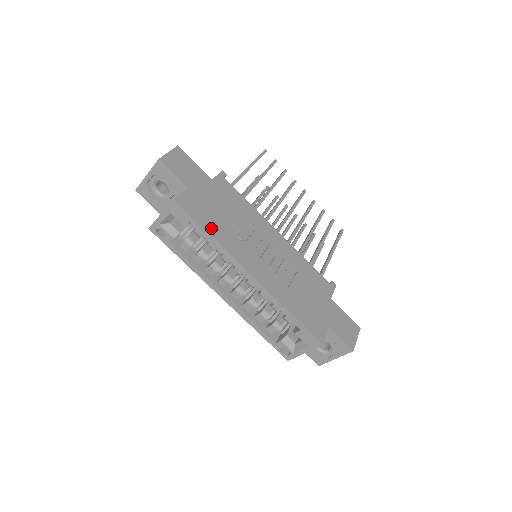
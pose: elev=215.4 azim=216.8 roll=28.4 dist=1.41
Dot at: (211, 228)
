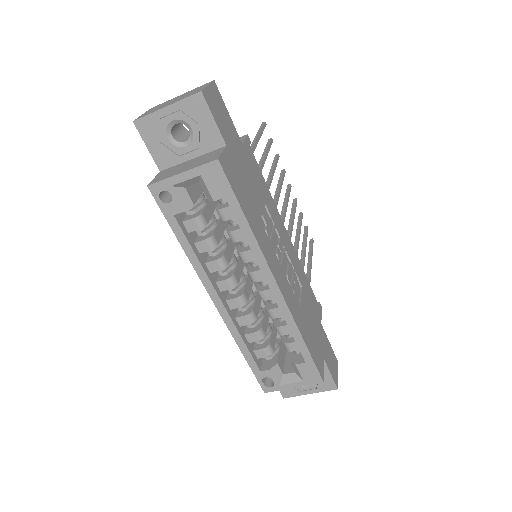
Dot at: (248, 213)
